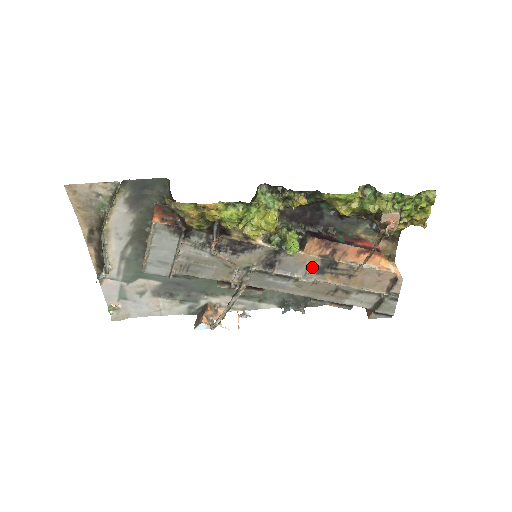
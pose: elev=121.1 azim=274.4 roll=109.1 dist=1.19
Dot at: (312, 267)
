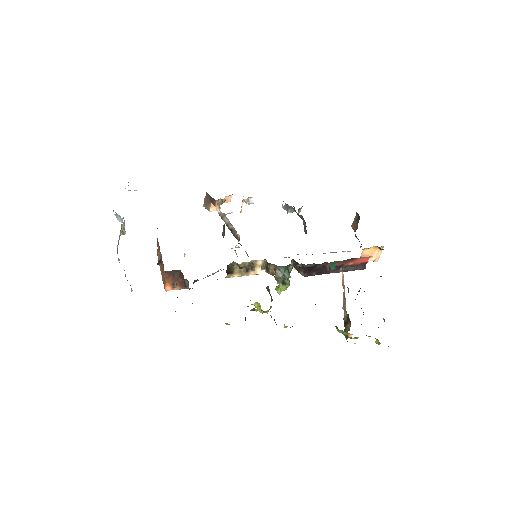
Dot at: occluded
